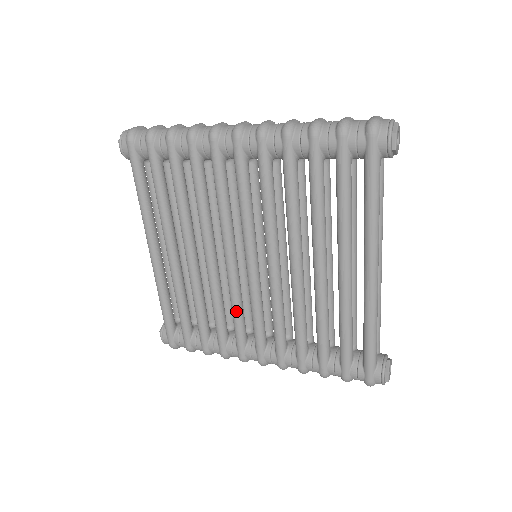
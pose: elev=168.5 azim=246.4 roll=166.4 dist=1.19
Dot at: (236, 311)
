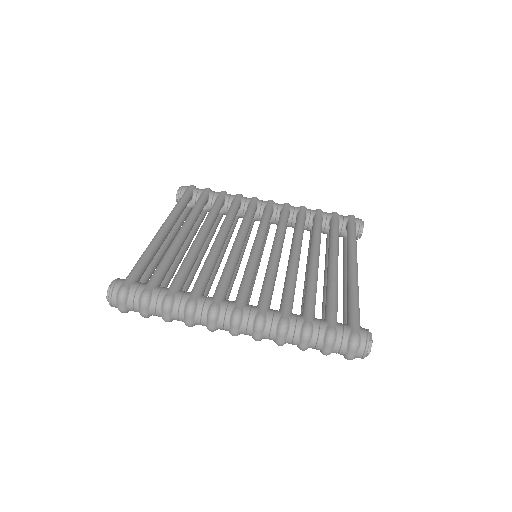
Dot at: occluded
